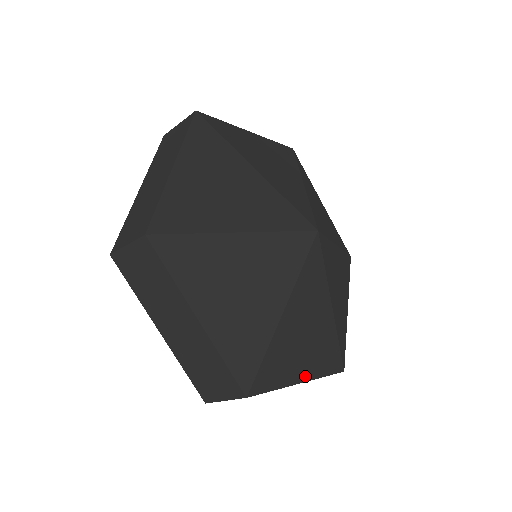
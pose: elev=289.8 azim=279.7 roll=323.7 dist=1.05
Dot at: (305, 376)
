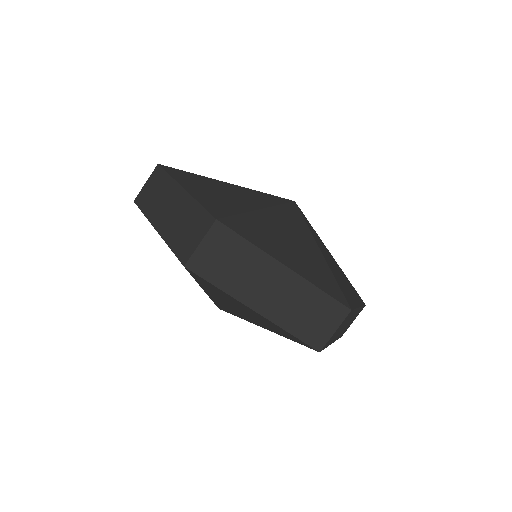
Dot at: (357, 303)
